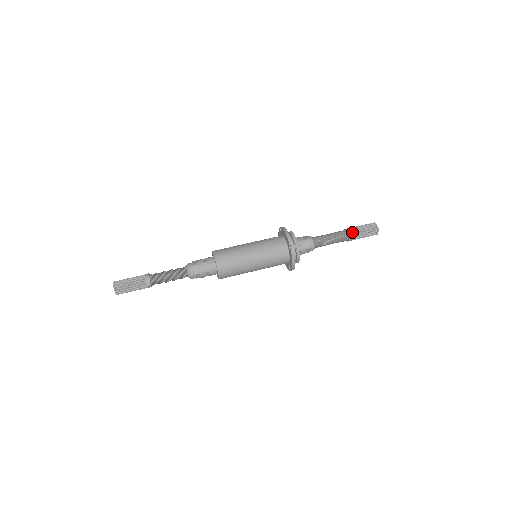
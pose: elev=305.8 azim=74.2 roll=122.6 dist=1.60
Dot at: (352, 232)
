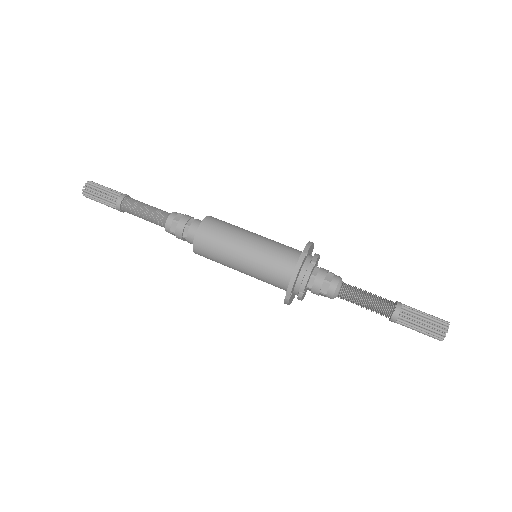
Dot at: (404, 306)
